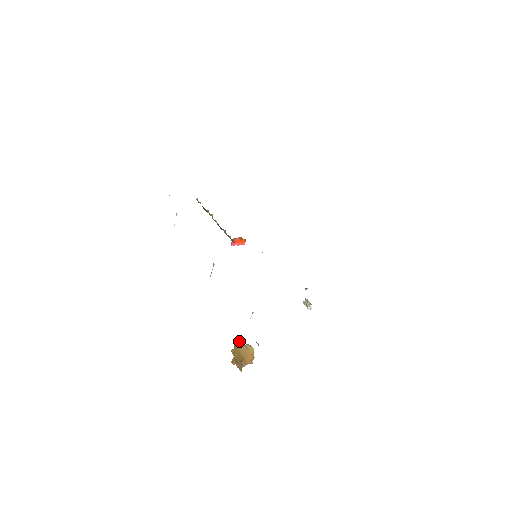
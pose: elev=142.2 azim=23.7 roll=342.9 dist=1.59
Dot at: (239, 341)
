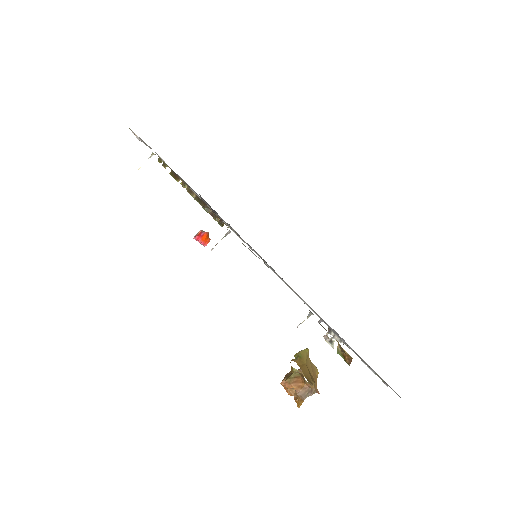
Dot at: (306, 349)
